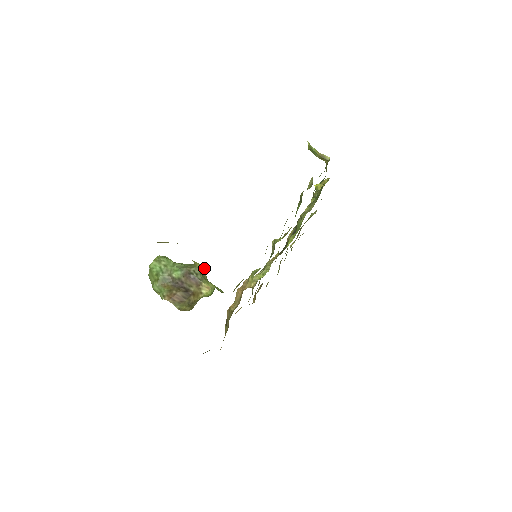
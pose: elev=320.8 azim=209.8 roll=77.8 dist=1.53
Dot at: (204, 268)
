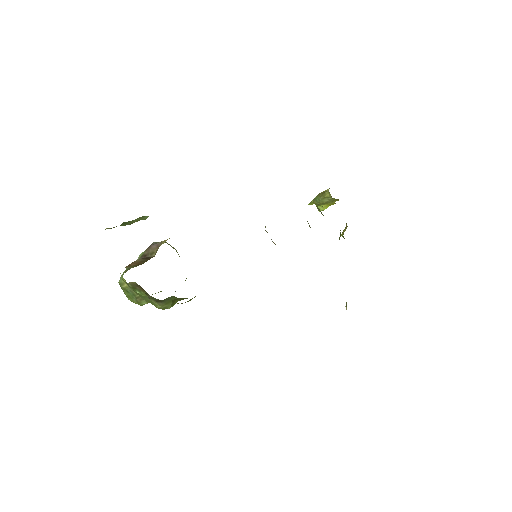
Dot at: occluded
